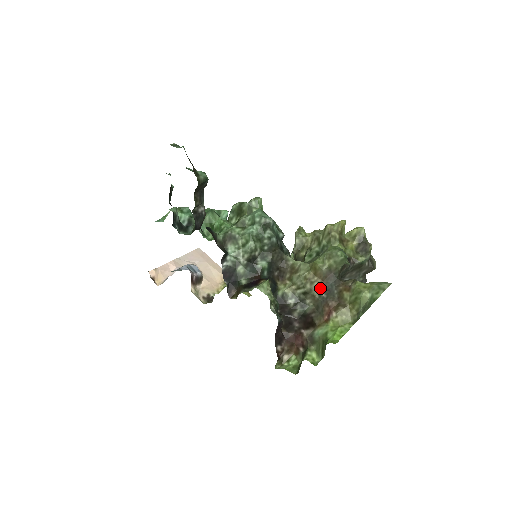
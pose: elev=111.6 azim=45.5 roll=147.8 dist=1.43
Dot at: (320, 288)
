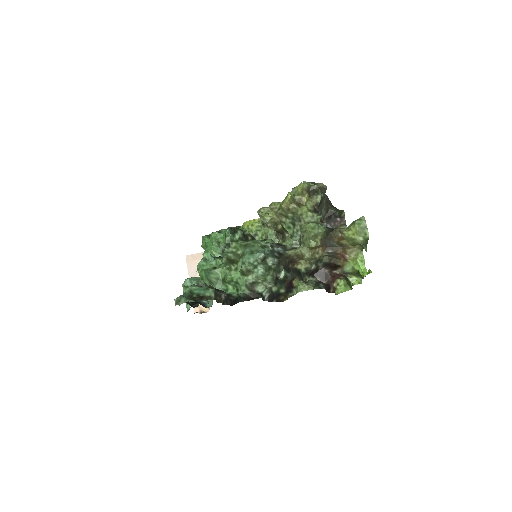
Dot at: (324, 250)
